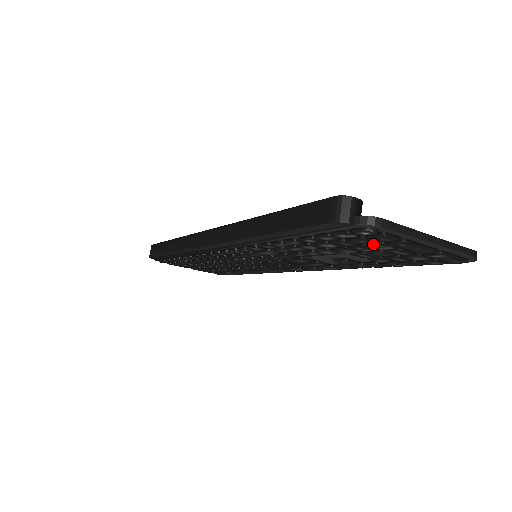
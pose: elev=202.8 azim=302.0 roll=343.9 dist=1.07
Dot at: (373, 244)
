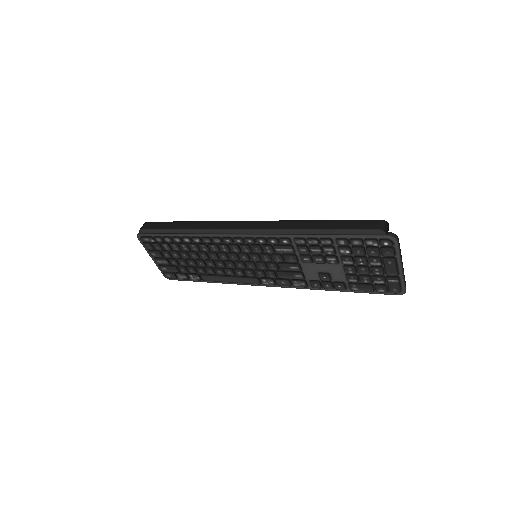
Dot at: (374, 257)
